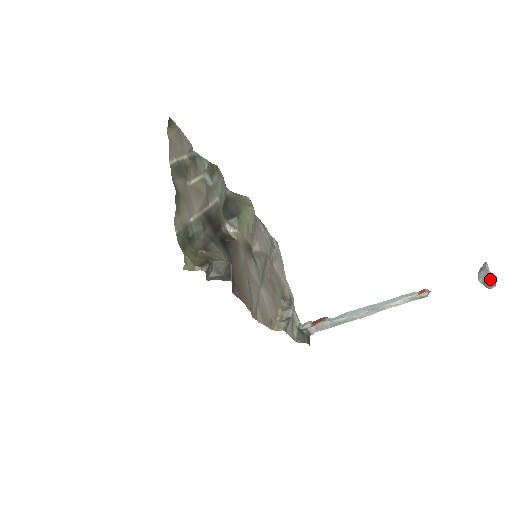
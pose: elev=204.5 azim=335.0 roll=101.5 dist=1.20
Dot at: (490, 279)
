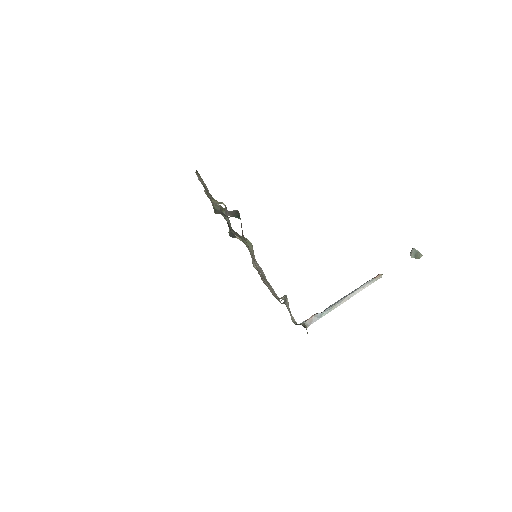
Dot at: (417, 252)
